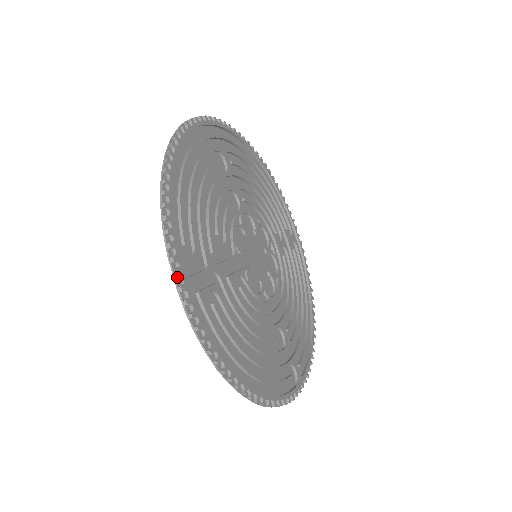
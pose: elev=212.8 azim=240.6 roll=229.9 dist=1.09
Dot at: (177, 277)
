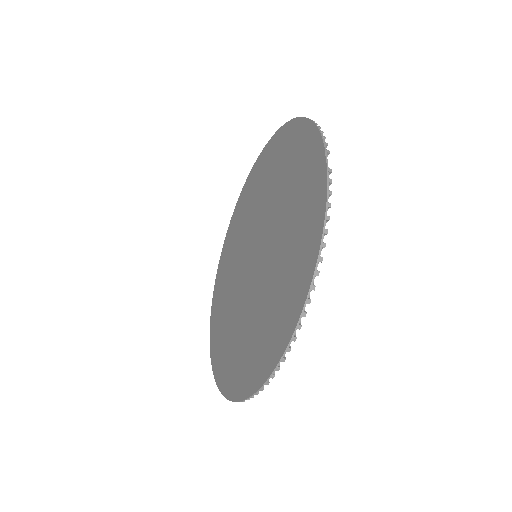
Dot at: (326, 164)
